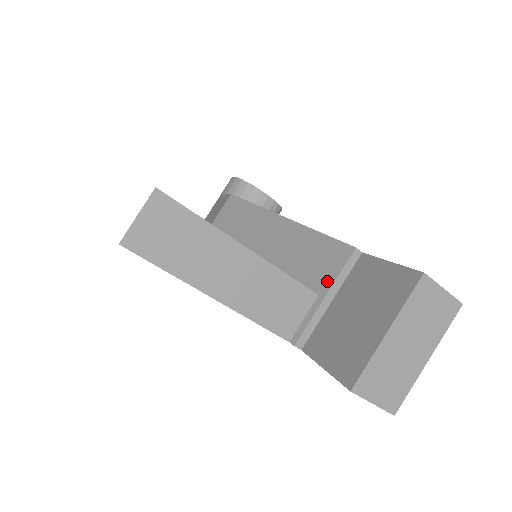
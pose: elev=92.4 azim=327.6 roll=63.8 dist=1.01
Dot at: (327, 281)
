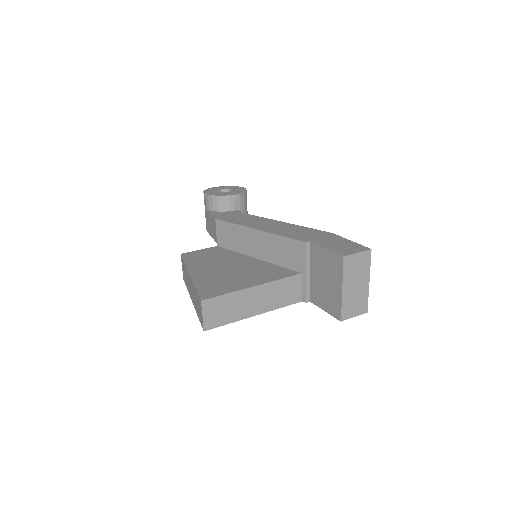
Dot at: (302, 265)
